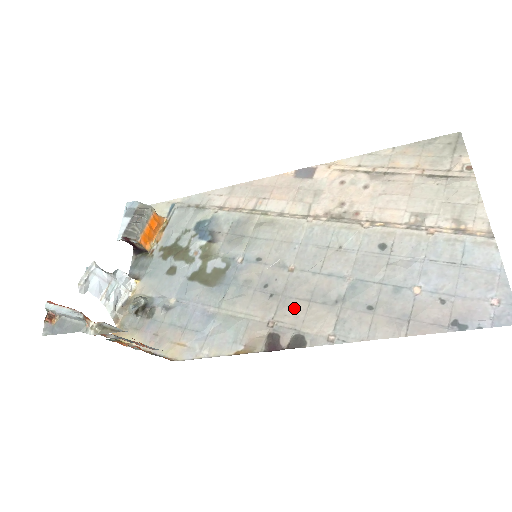
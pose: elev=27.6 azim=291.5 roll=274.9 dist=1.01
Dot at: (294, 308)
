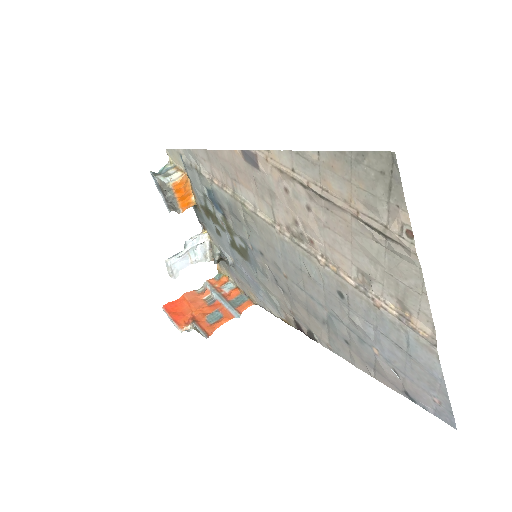
Dot at: (300, 311)
